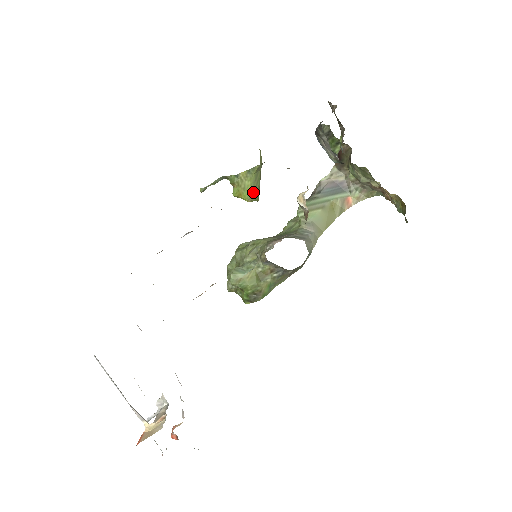
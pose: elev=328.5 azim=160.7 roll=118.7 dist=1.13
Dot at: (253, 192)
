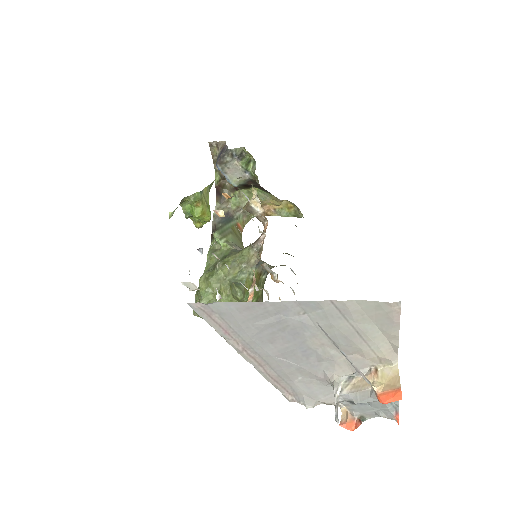
Dot at: (209, 211)
